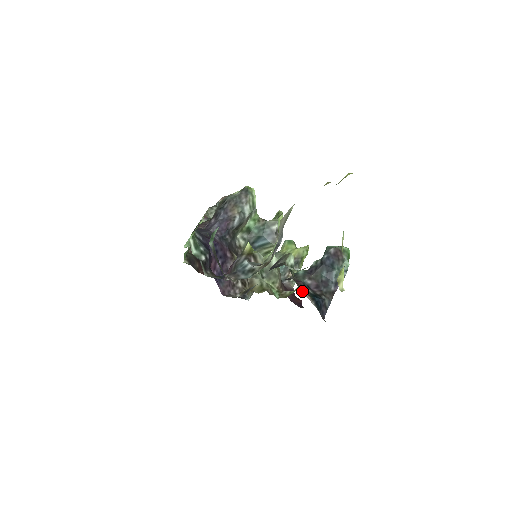
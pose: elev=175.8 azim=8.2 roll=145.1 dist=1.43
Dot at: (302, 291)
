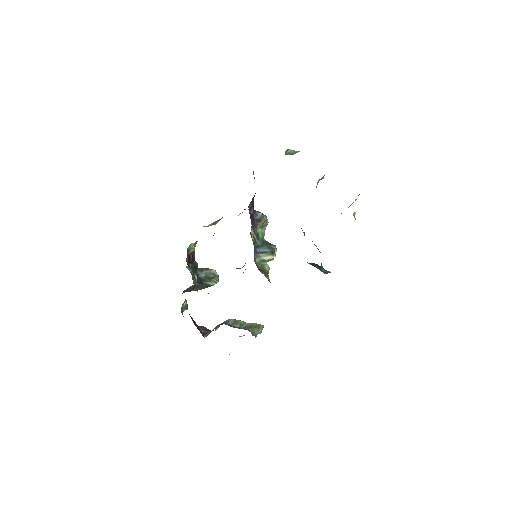
Dot at: occluded
